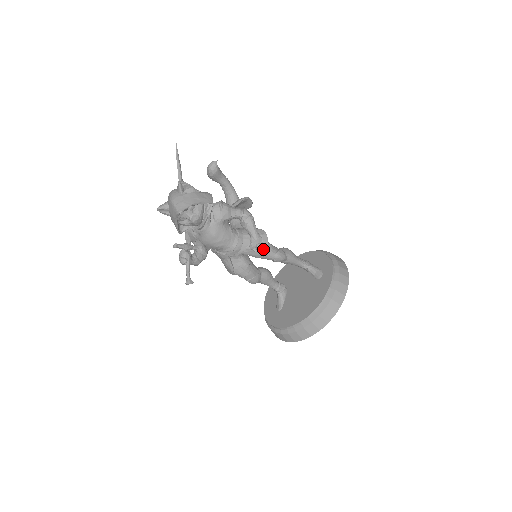
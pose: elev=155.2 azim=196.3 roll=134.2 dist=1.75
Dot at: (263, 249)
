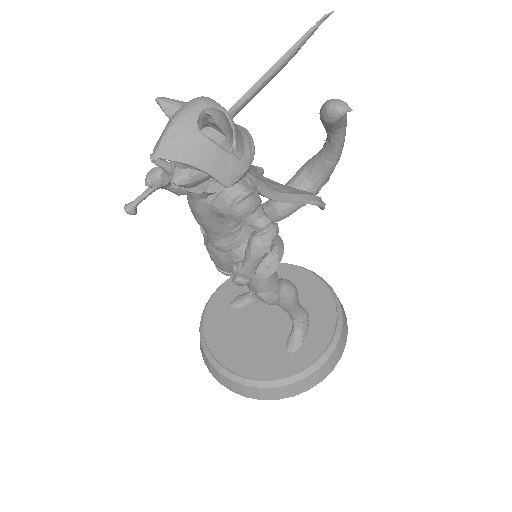
Dot at: occluded
